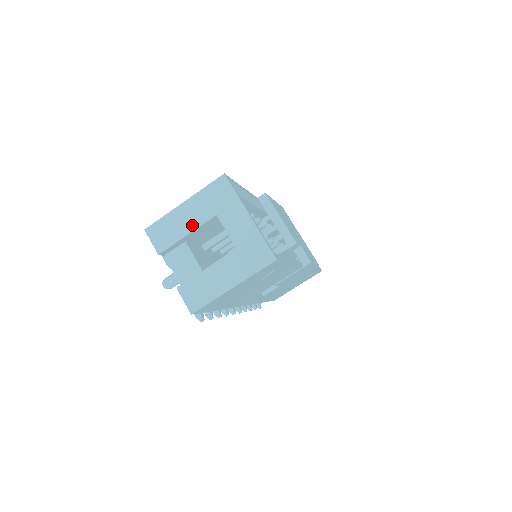
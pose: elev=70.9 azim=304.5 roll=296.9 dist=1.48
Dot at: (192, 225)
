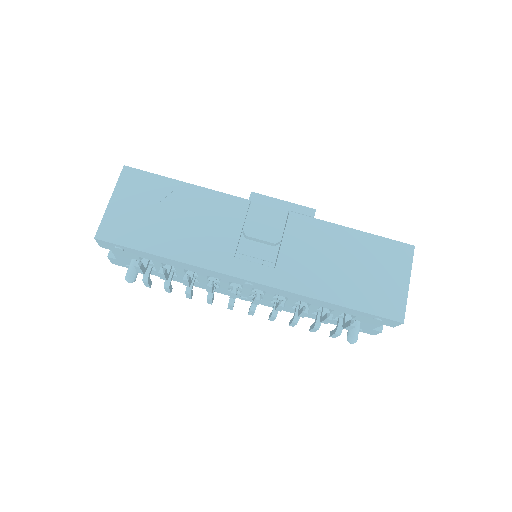
Dot at: occluded
